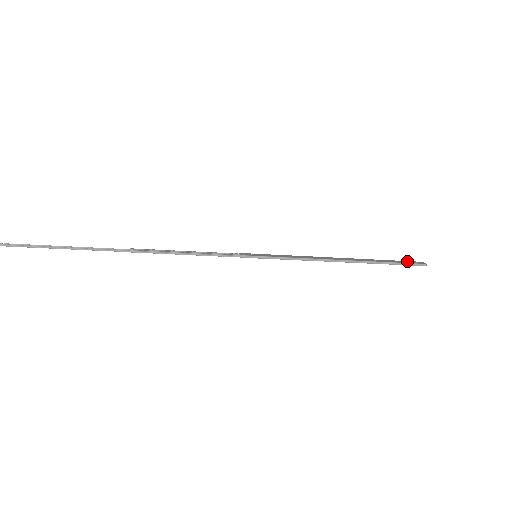
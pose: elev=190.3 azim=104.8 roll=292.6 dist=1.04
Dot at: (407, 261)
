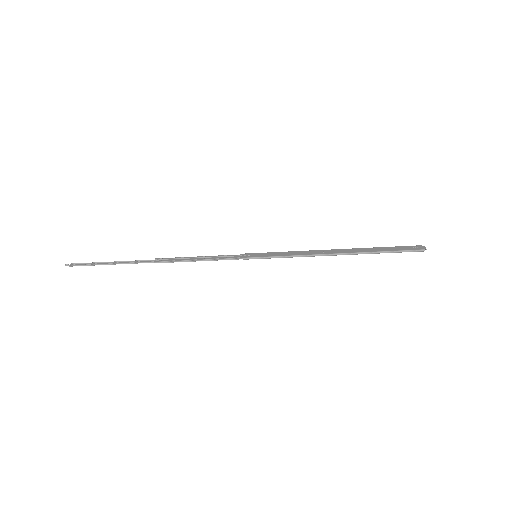
Dot at: (406, 246)
